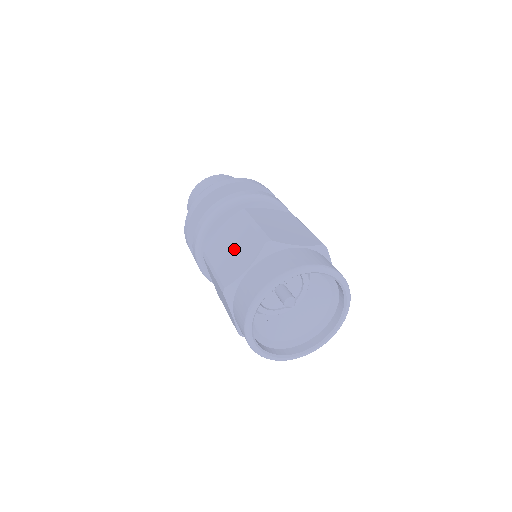
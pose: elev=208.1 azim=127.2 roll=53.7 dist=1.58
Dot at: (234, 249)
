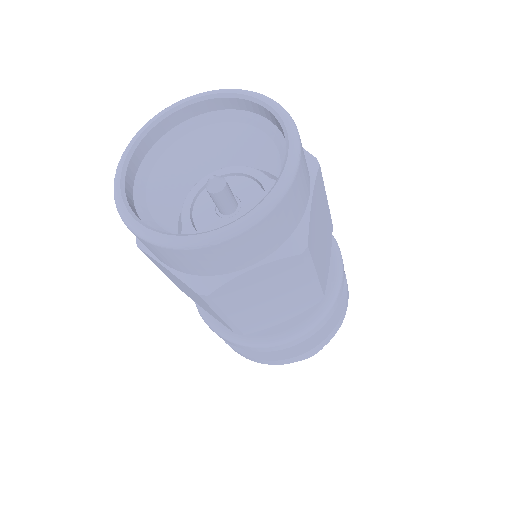
Dot at: occluded
